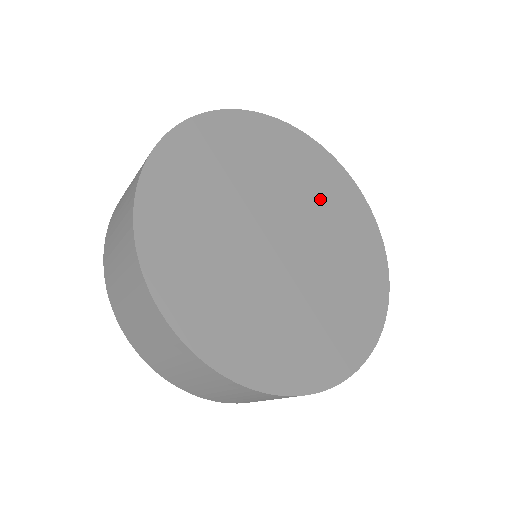
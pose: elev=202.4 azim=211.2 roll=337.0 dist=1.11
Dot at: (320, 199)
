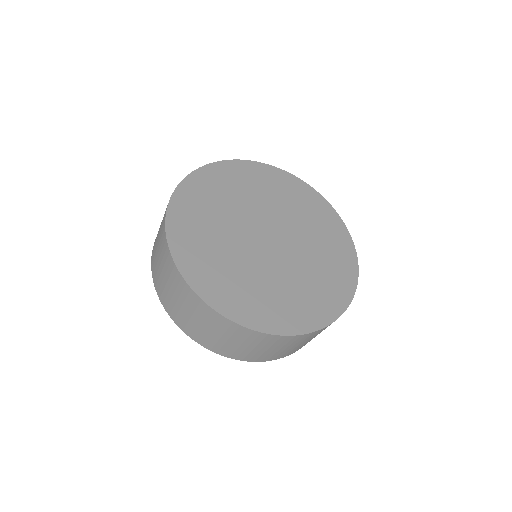
Dot at: (318, 243)
